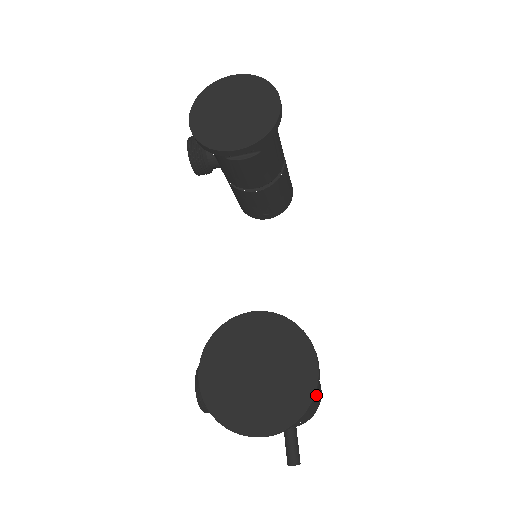
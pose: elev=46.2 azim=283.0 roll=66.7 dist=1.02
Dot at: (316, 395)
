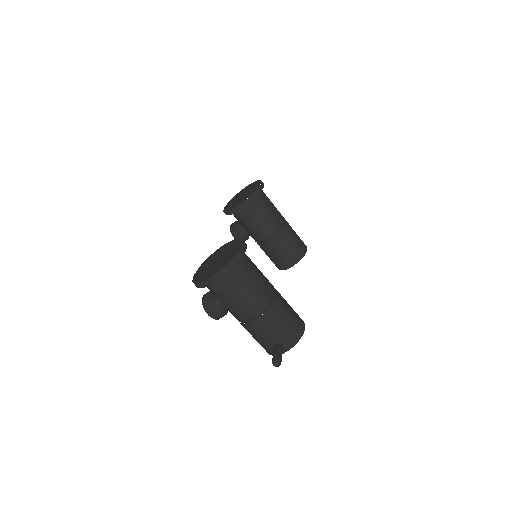
Dot at: (281, 307)
